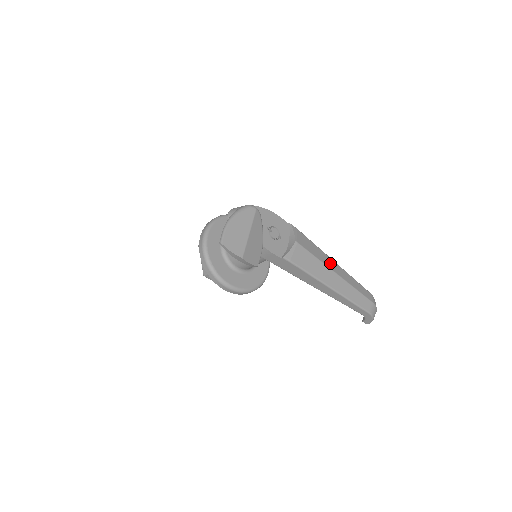
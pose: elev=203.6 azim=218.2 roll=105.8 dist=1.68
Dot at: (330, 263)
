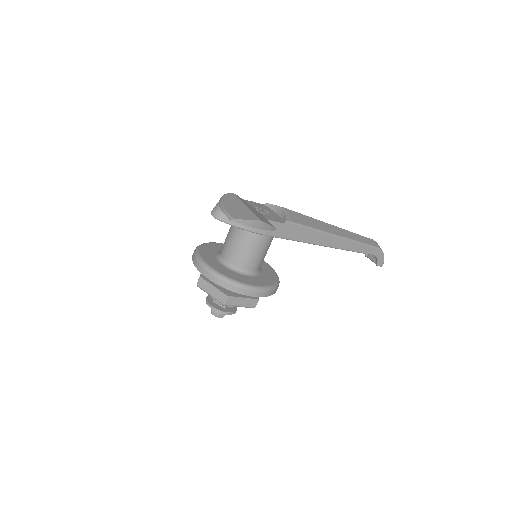
Dot at: occluded
